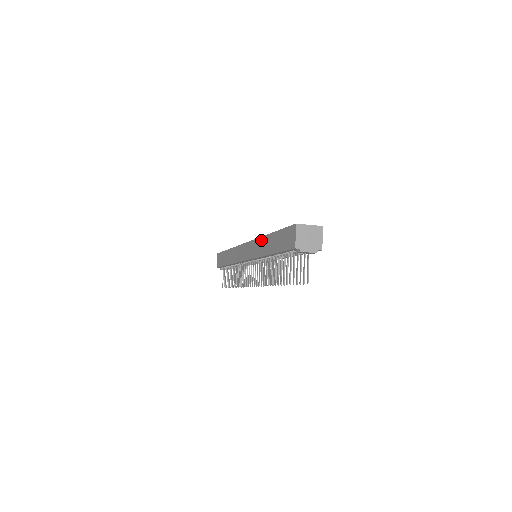
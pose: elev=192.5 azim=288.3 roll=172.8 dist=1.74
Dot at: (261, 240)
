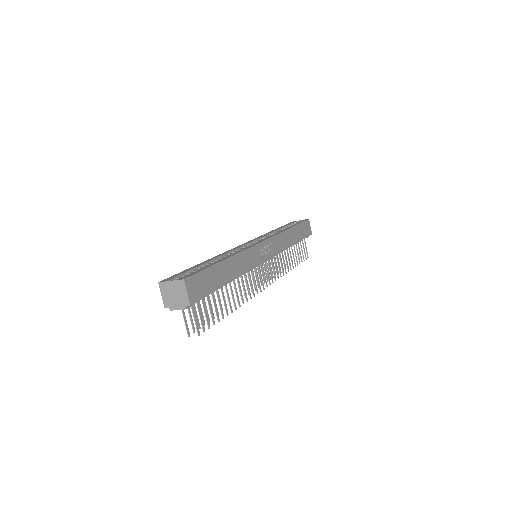
Dot at: occluded
